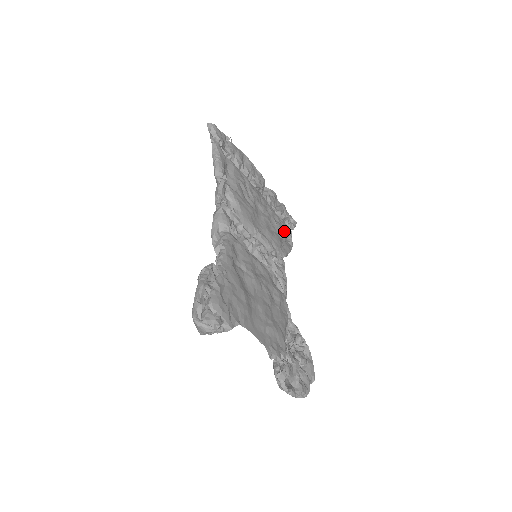
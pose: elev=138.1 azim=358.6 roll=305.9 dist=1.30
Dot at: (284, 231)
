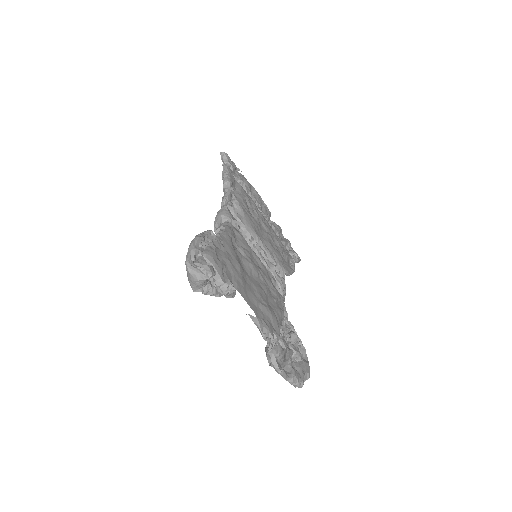
Dot at: (287, 255)
